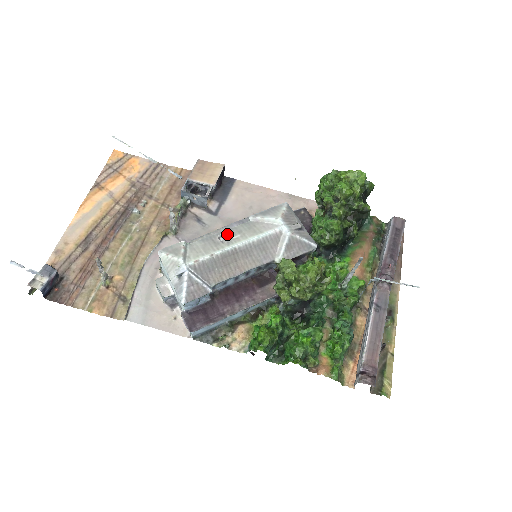
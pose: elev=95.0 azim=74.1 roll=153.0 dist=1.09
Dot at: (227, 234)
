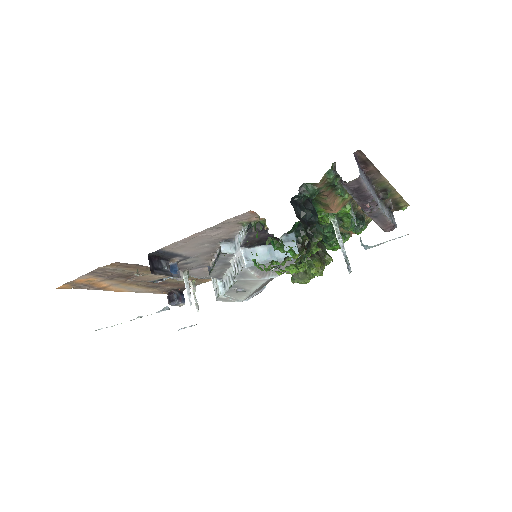
Dot at: (238, 288)
